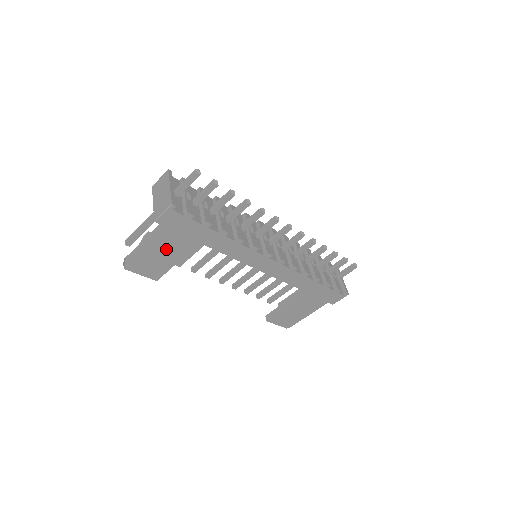
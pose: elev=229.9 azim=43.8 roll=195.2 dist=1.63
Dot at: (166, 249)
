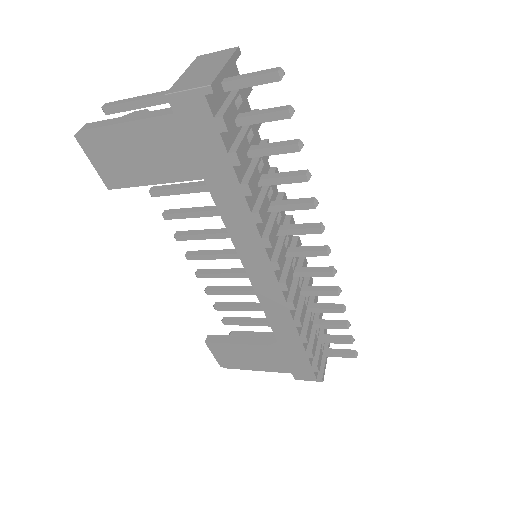
Dot at: (152, 152)
